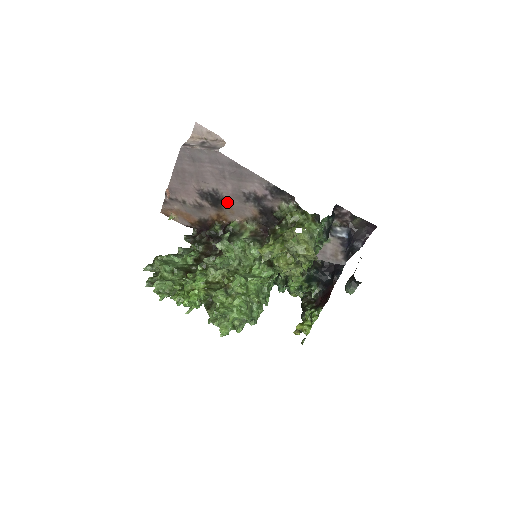
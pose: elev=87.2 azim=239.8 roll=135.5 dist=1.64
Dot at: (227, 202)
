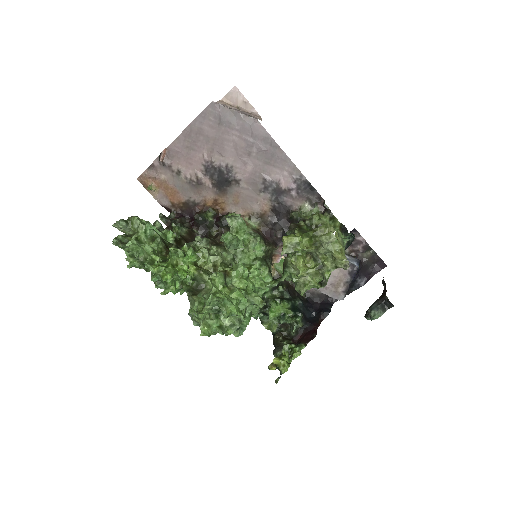
Dot at: (237, 186)
